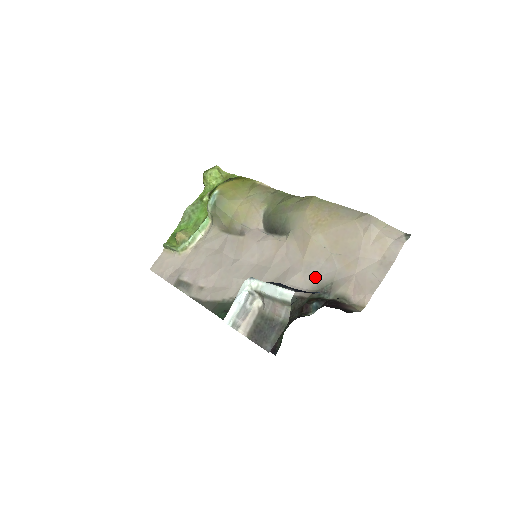
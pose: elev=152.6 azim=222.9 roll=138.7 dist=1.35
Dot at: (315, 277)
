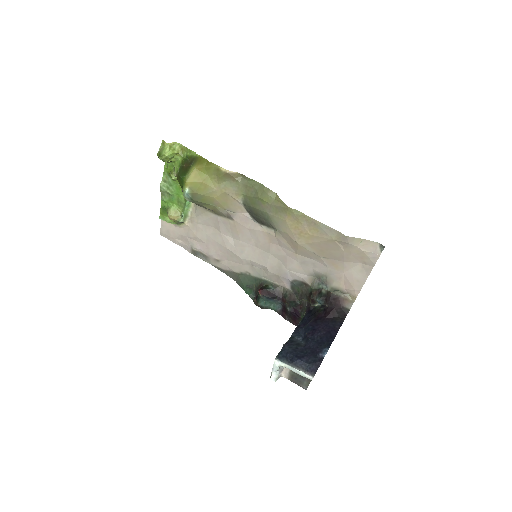
Dot at: (311, 268)
